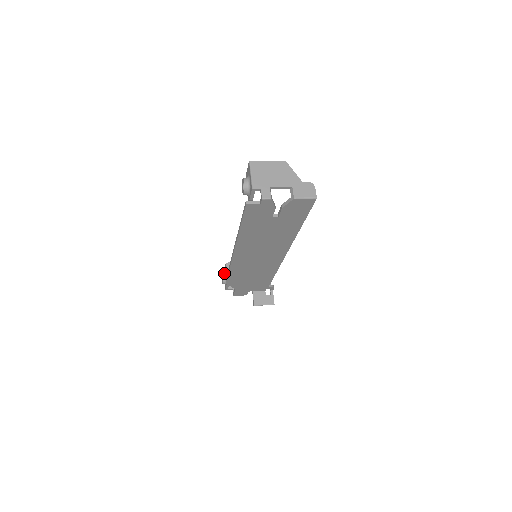
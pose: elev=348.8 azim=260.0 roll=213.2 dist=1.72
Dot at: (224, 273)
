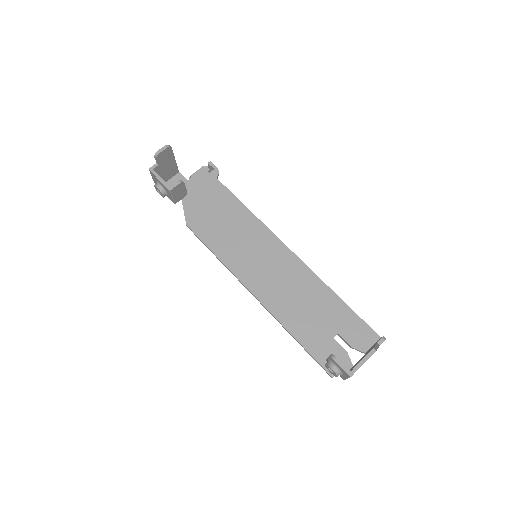
Dot at: (163, 191)
